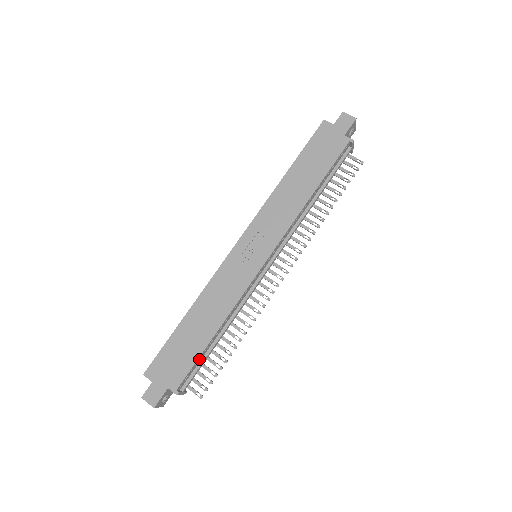
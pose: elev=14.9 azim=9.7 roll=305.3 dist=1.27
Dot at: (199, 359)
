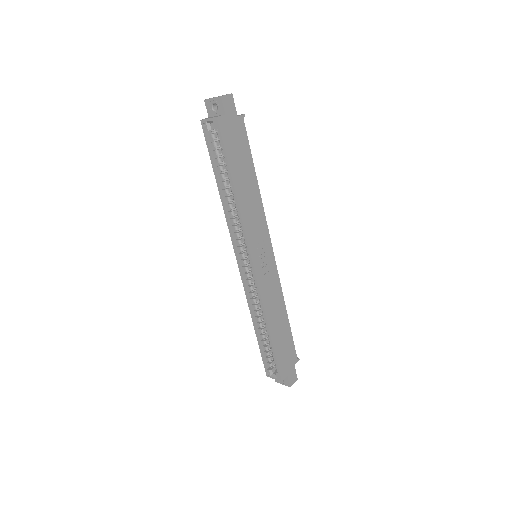
Dot at: occluded
